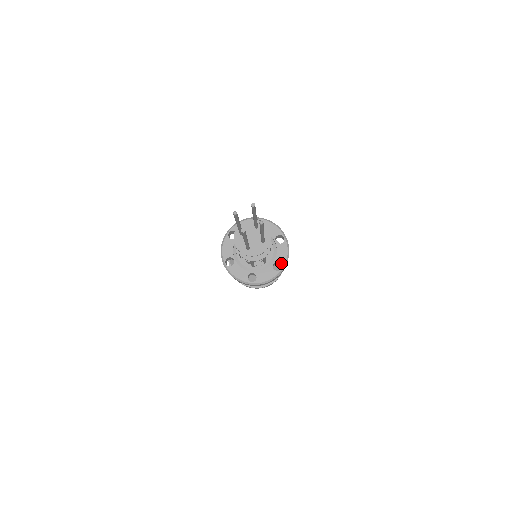
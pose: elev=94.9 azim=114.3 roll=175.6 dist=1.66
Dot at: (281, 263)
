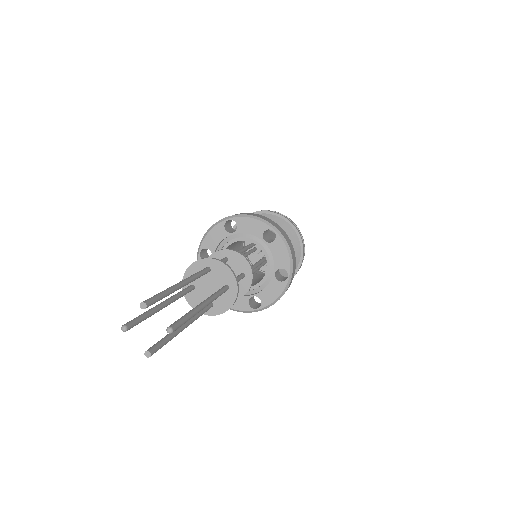
Dot at: (285, 269)
